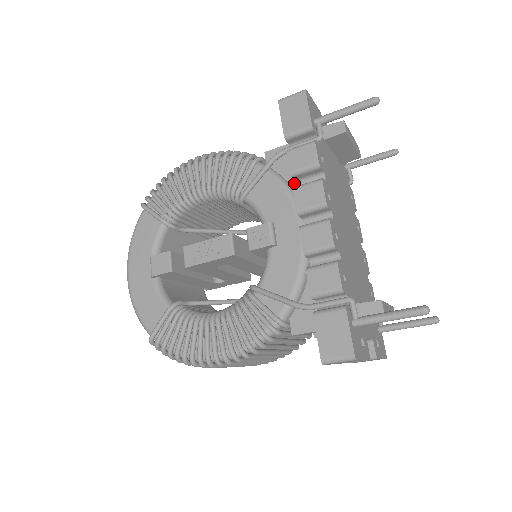
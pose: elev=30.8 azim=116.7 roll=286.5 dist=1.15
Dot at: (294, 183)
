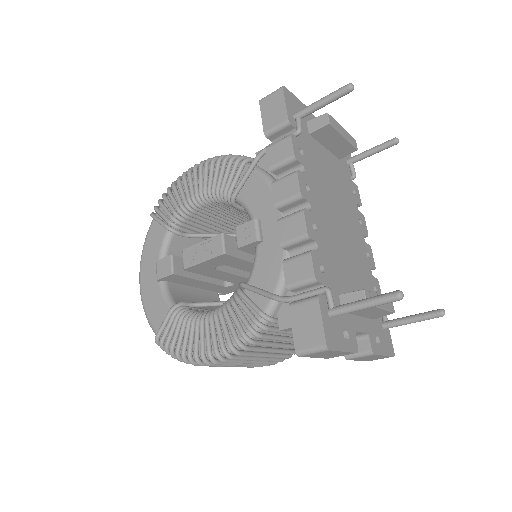
Dot at: occluded
